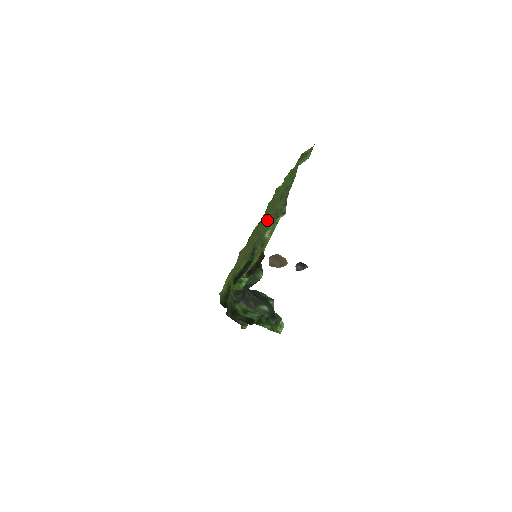
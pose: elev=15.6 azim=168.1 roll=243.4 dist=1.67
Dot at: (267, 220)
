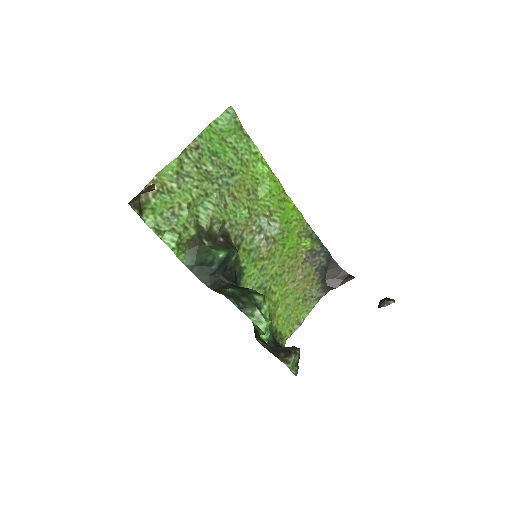
Dot at: (248, 210)
